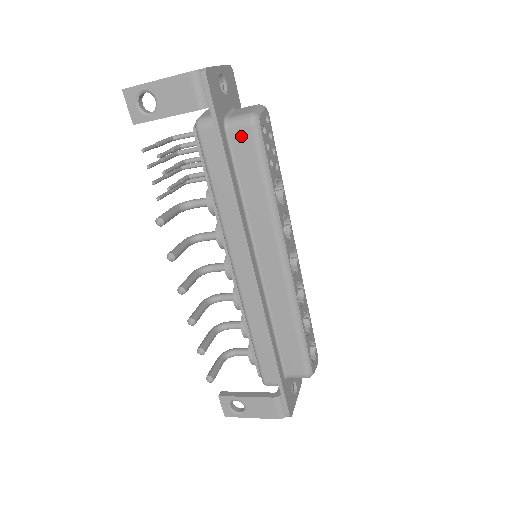
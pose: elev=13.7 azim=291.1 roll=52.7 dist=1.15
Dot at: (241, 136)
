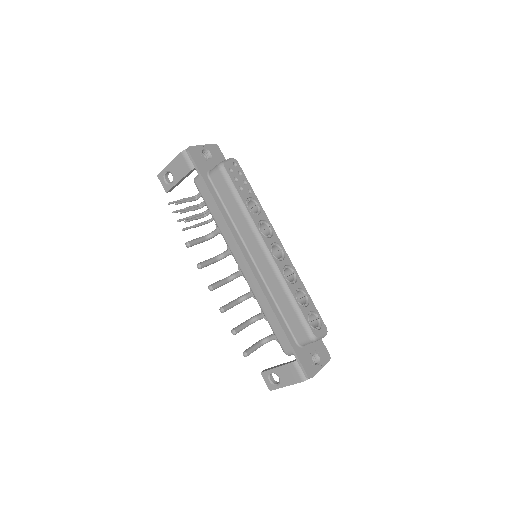
Dot at: (217, 178)
